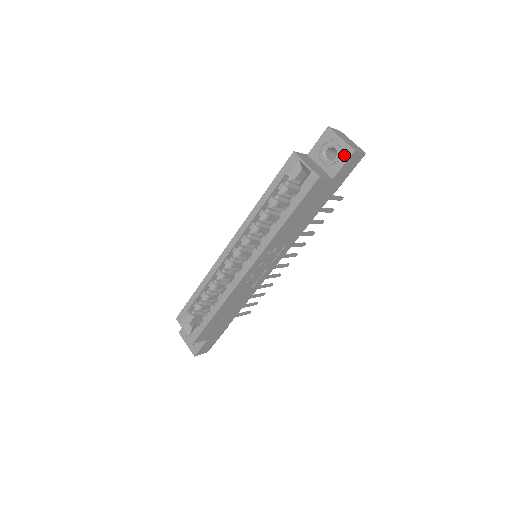
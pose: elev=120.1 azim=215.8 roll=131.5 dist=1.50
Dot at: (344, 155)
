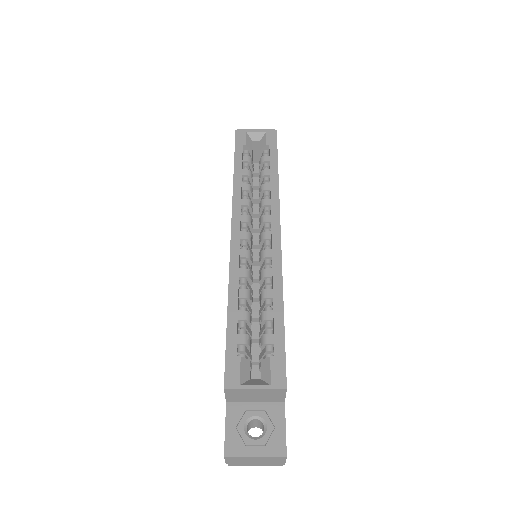
Dot at: occluded
